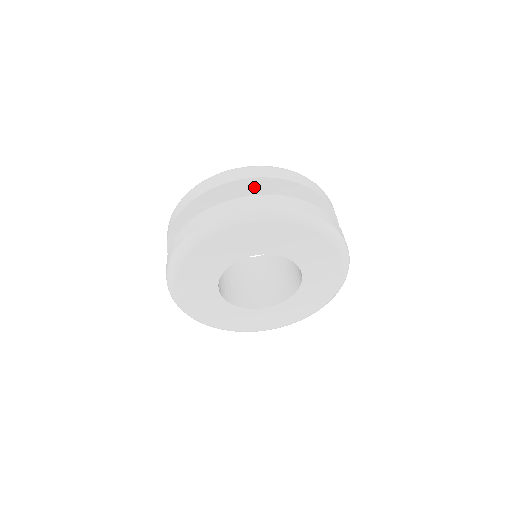
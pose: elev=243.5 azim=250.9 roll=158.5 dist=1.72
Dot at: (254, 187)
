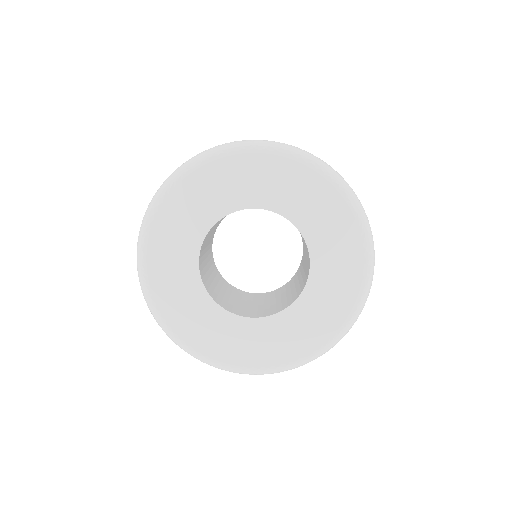
Dot at: occluded
